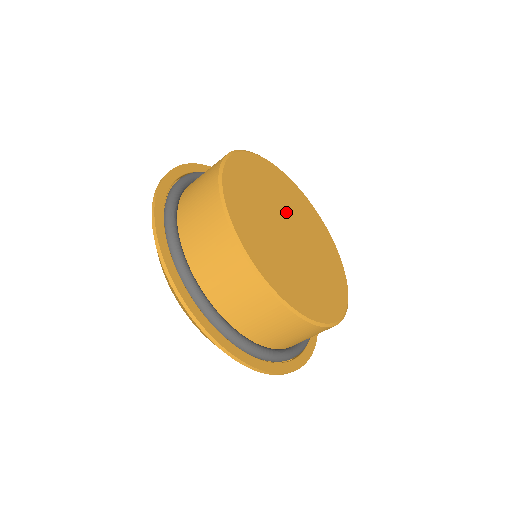
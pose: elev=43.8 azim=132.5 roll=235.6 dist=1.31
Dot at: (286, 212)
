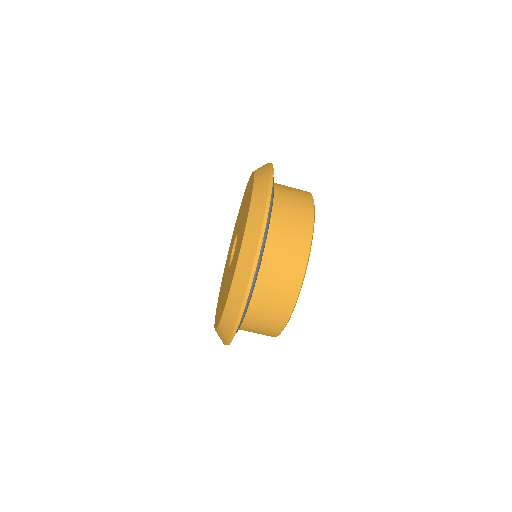
Dot at: occluded
